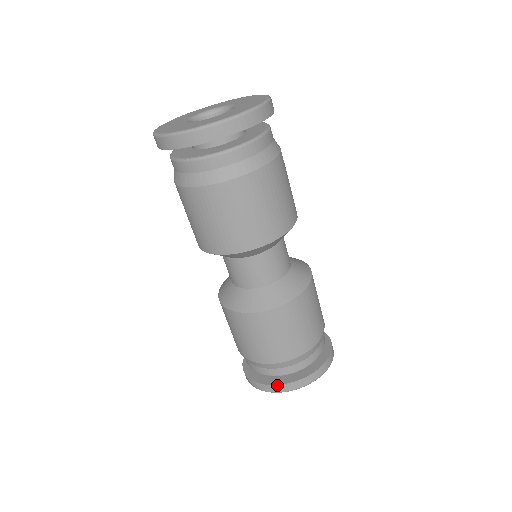
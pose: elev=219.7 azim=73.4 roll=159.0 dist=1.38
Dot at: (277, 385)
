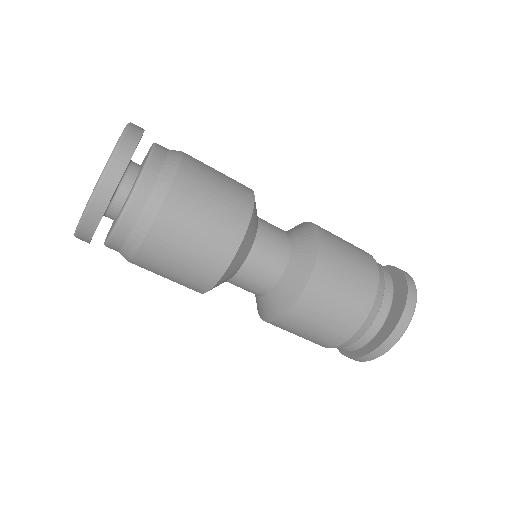
Dot at: (360, 357)
